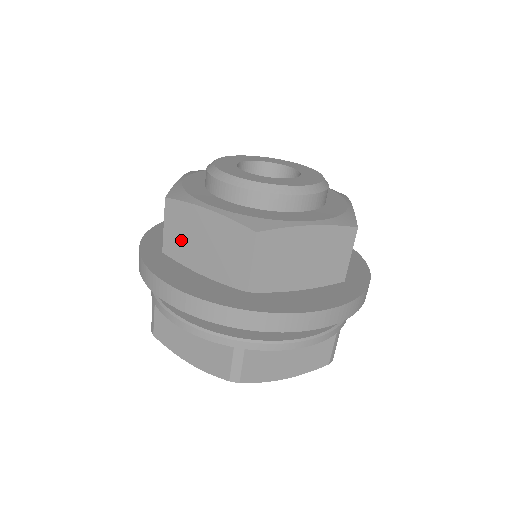
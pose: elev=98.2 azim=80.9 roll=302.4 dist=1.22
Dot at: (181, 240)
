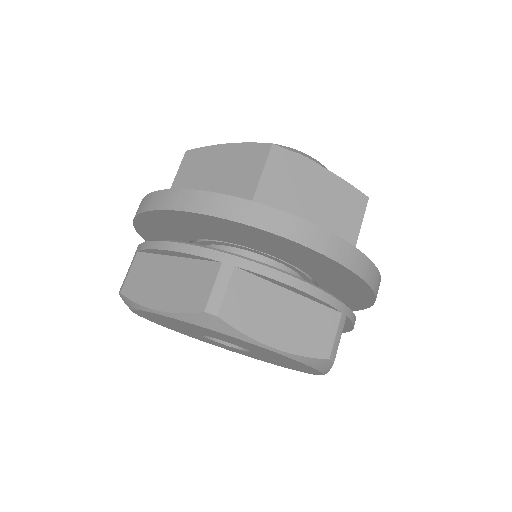
Dot at: (190, 181)
